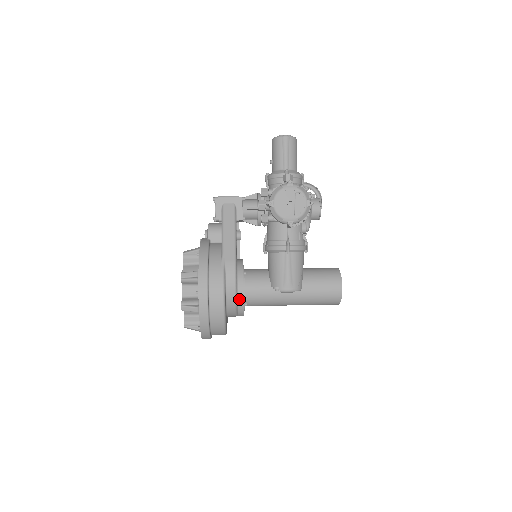
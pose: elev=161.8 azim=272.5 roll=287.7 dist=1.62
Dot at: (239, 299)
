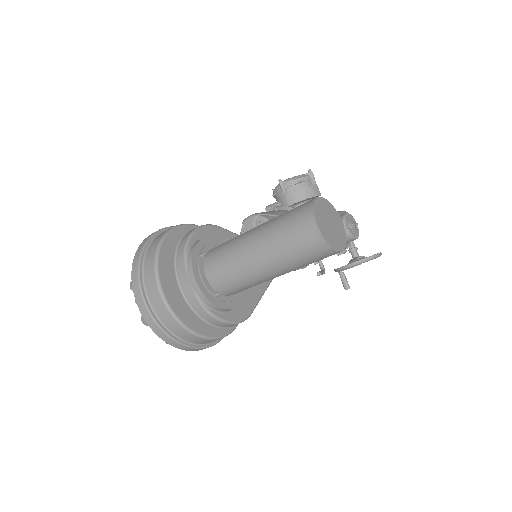
Dot at: occluded
